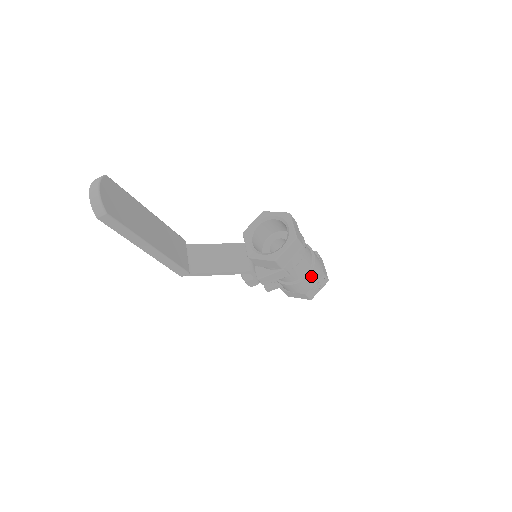
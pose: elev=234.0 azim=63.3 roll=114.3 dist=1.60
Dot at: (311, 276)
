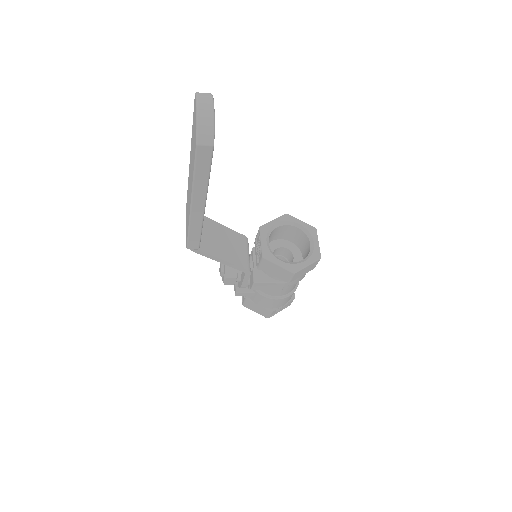
Dot at: (289, 297)
